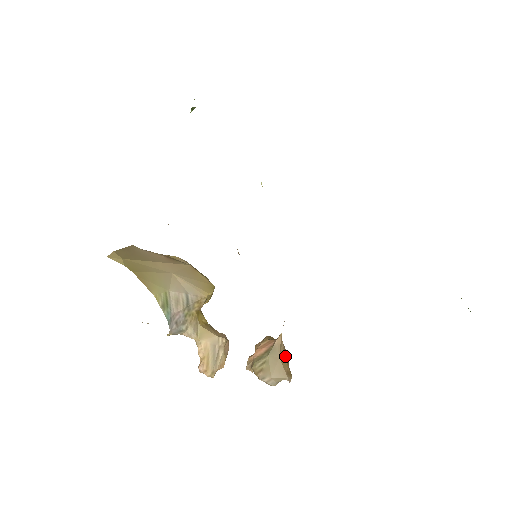
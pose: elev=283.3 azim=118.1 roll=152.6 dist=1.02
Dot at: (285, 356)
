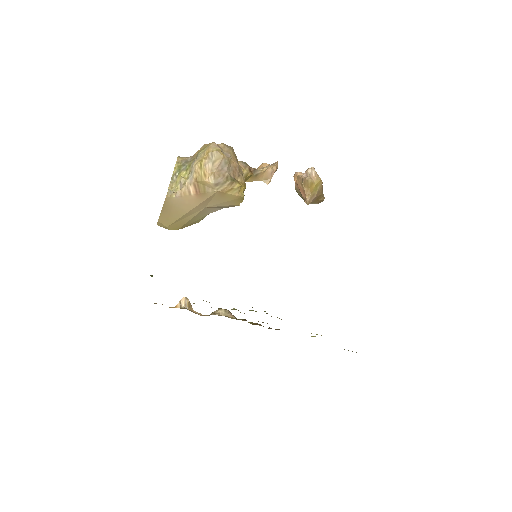
Dot at: occluded
